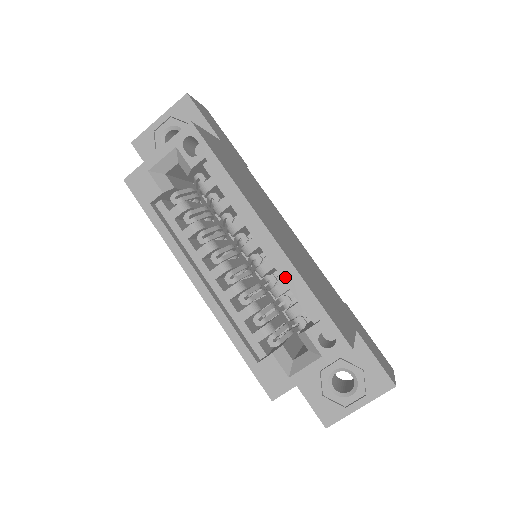
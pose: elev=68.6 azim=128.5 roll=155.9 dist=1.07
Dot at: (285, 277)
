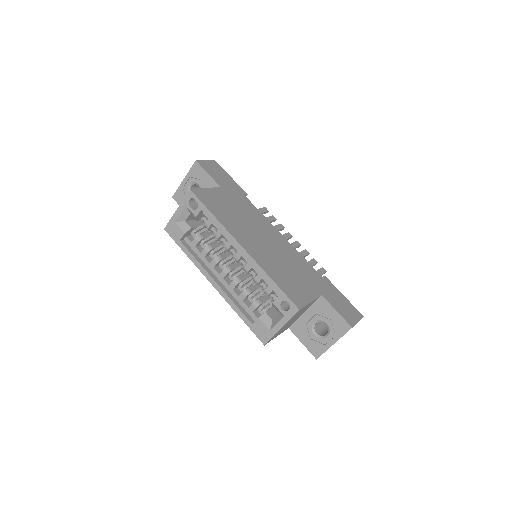
Dot at: occluded
